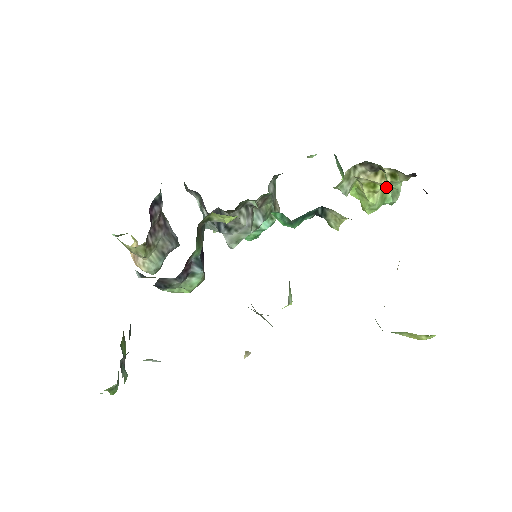
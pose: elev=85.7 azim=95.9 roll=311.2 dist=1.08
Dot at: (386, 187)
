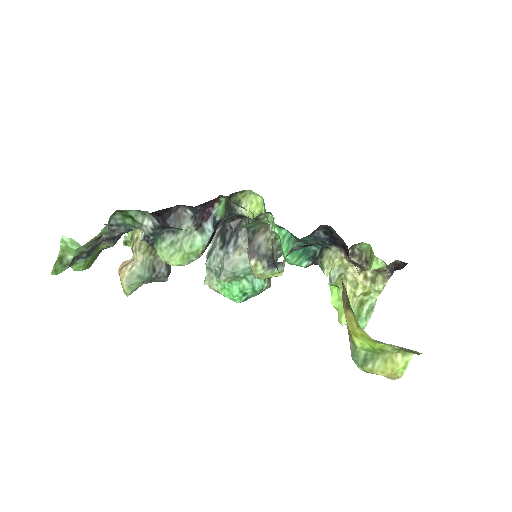
Dot at: (362, 304)
